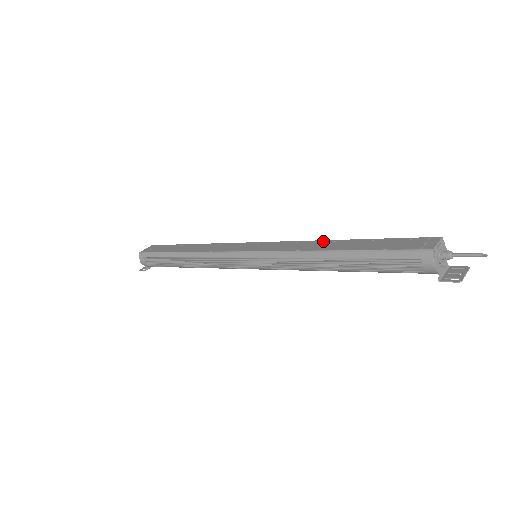
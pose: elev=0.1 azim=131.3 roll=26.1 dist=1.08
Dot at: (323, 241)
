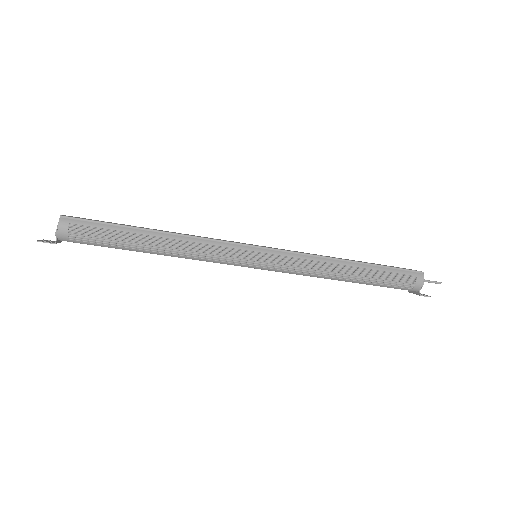
Dot at: (328, 256)
